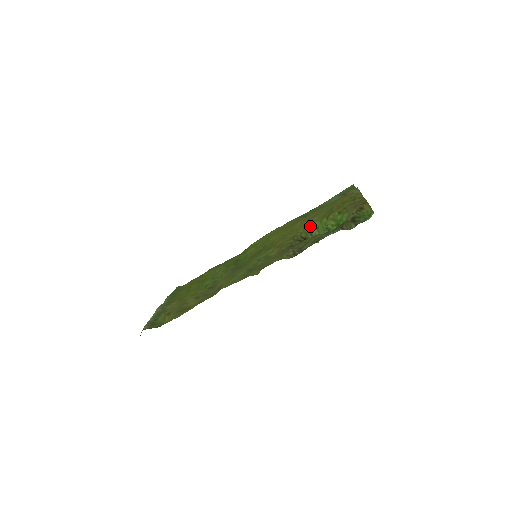
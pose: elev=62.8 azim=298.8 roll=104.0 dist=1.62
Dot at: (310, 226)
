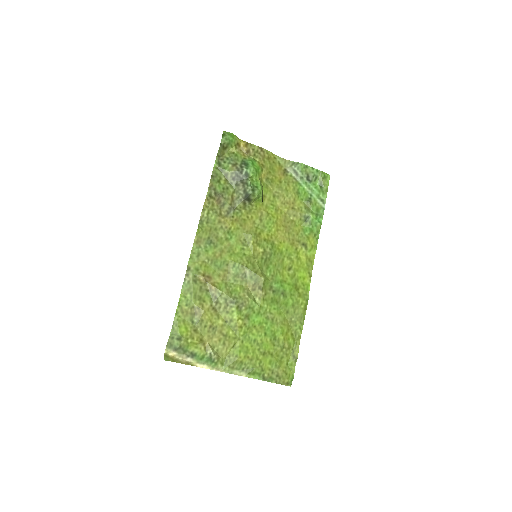
Dot at: (262, 199)
